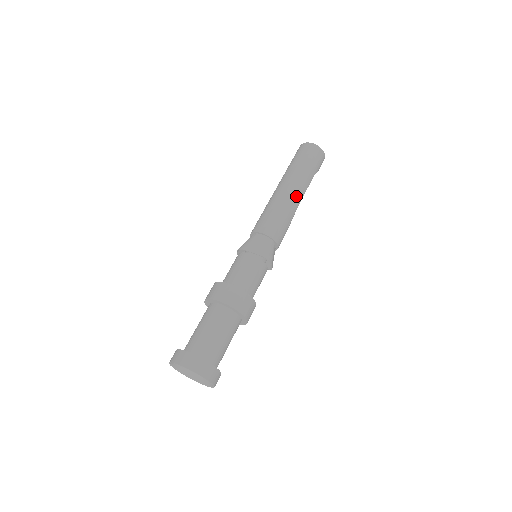
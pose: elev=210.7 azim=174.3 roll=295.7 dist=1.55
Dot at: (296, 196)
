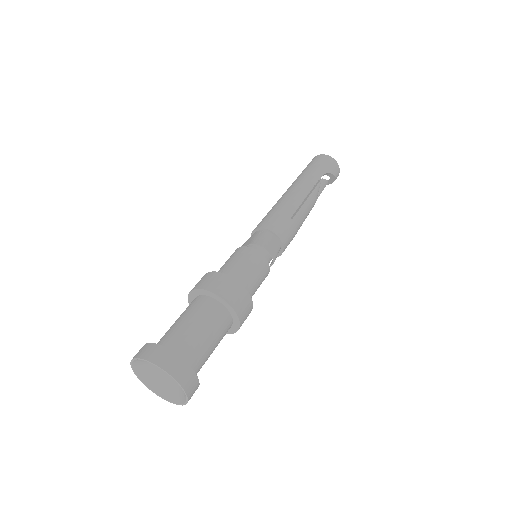
Dot at: (296, 192)
